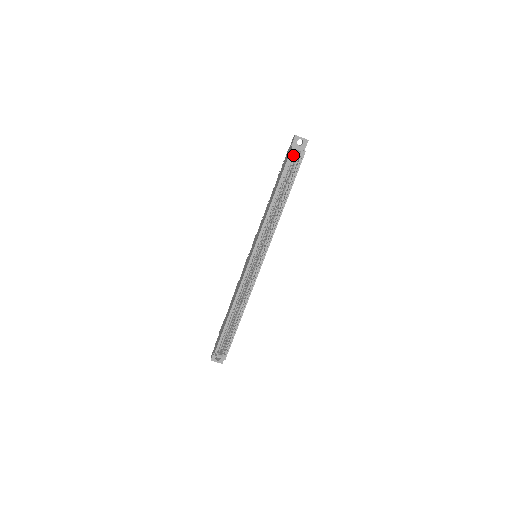
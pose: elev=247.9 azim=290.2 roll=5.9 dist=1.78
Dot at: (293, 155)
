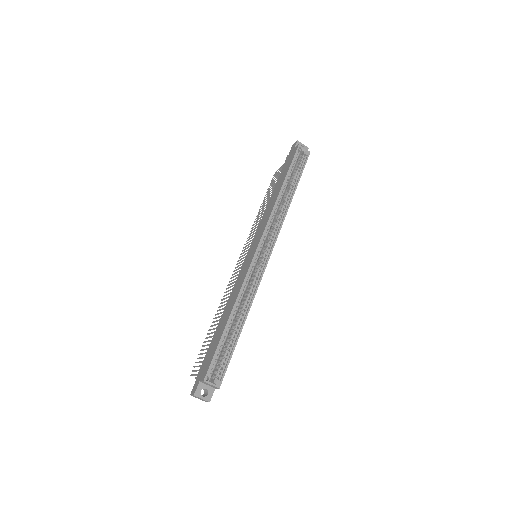
Dot at: (299, 153)
